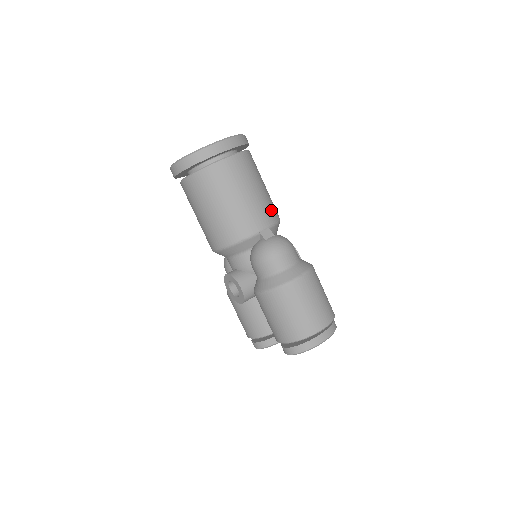
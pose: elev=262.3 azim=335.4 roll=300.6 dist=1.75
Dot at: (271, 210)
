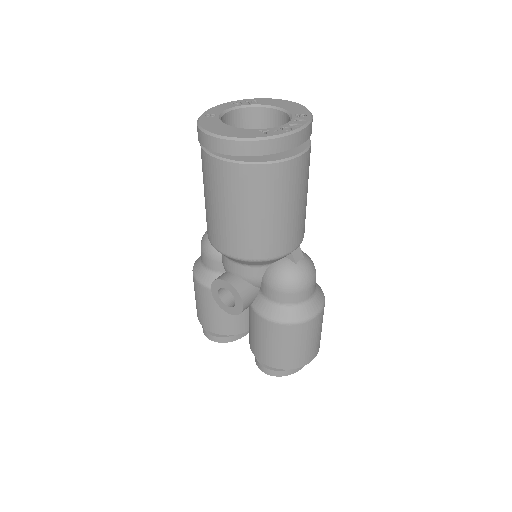
Dot at: occluded
